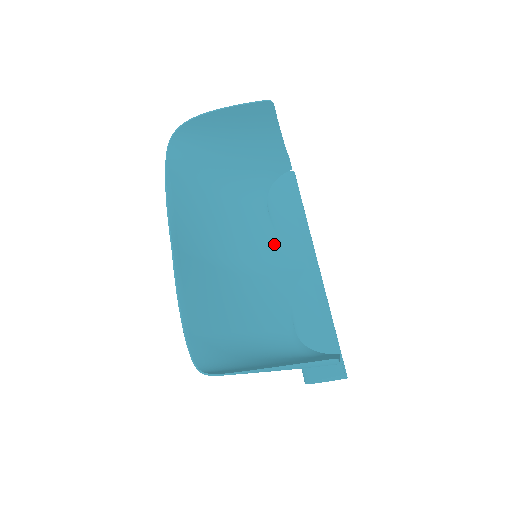
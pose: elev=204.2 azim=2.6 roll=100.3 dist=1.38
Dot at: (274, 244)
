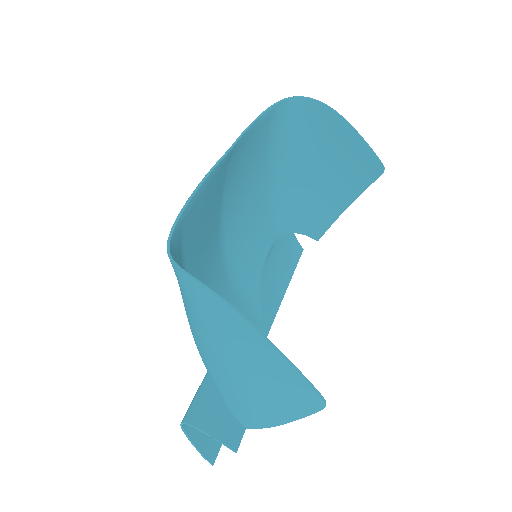
Dot at: (255, 274)
